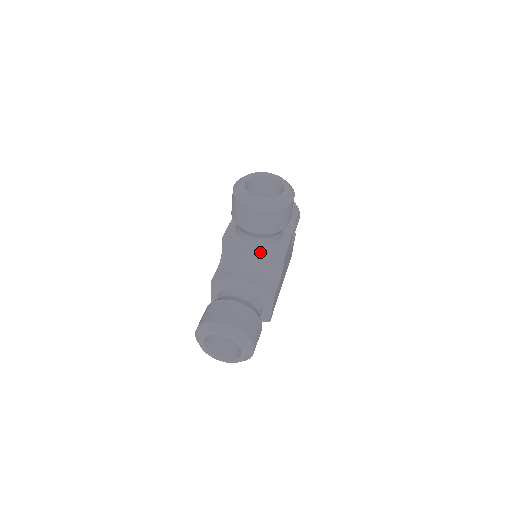
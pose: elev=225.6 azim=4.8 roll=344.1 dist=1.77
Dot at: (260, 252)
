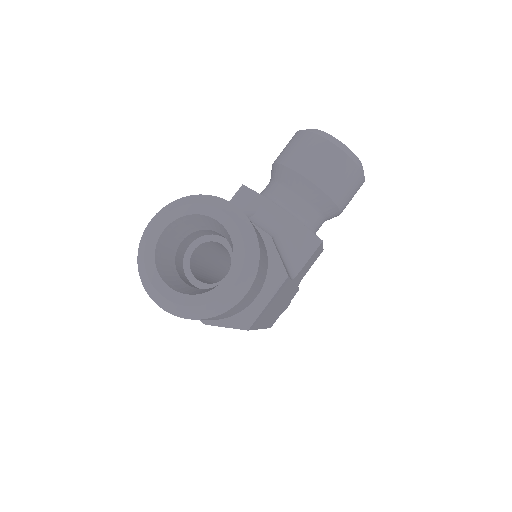
Dot at: (292, 216)
